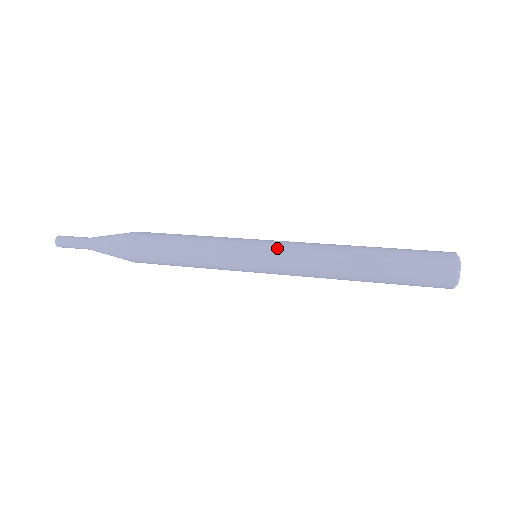
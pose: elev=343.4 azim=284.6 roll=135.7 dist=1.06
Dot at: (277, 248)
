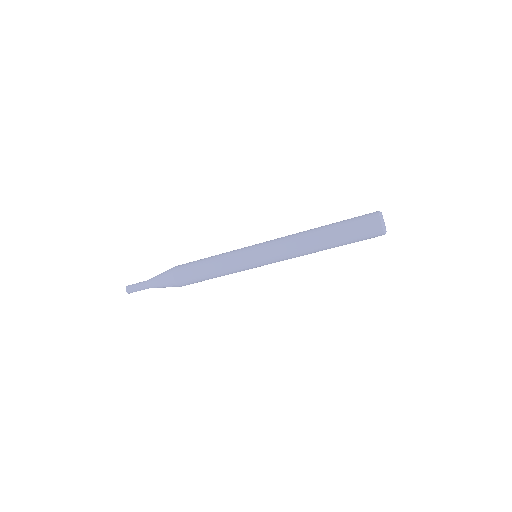
Dot at: occluded
